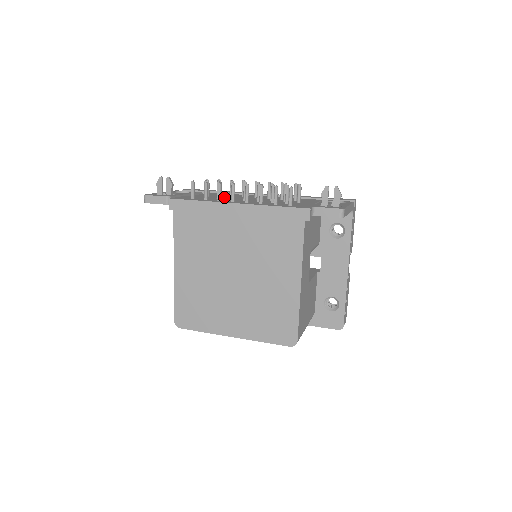
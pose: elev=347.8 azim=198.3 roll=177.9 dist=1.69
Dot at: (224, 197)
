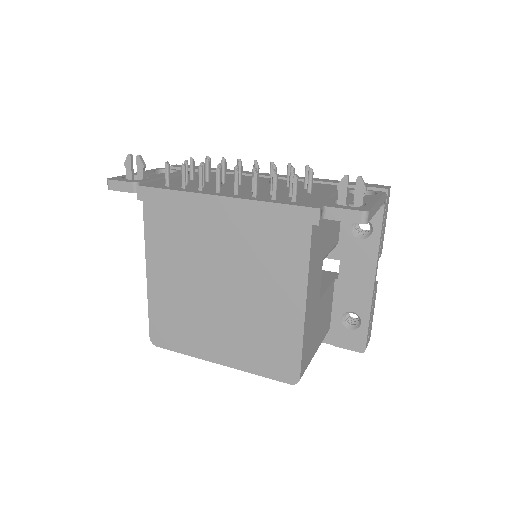
Dot at: (213, 181)
